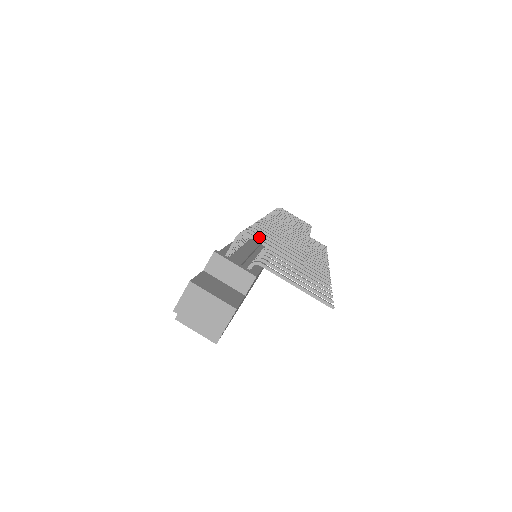
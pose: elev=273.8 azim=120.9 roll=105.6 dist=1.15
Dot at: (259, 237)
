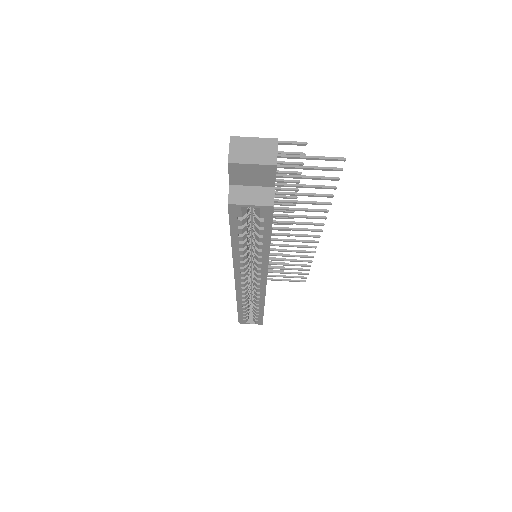
Dot at: occluded
